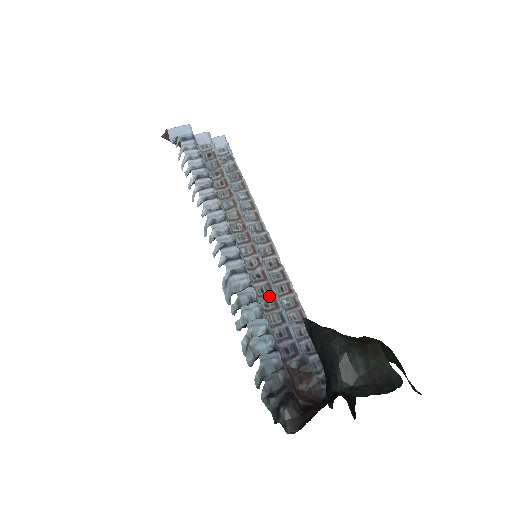
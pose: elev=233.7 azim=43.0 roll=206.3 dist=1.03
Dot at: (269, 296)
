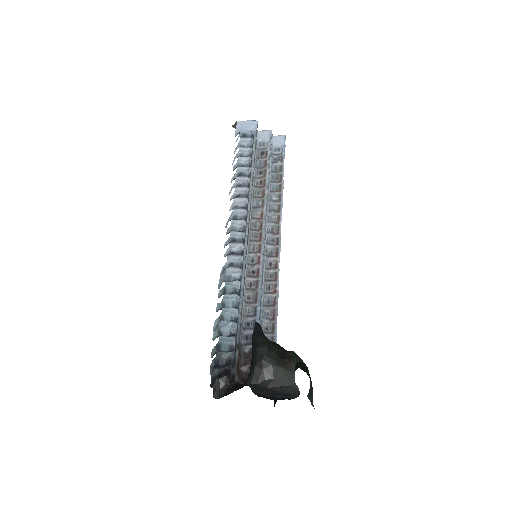
Dot at: (254, 291)
